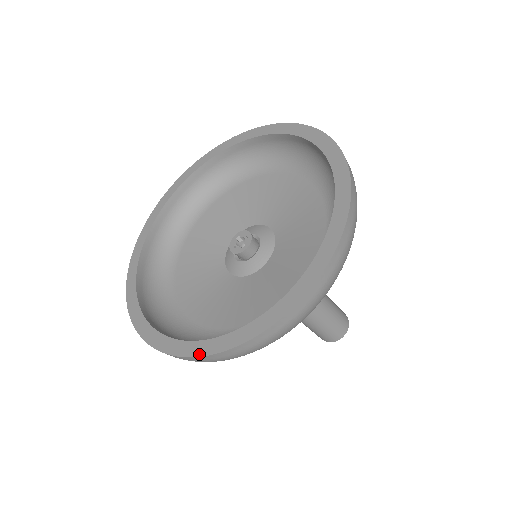
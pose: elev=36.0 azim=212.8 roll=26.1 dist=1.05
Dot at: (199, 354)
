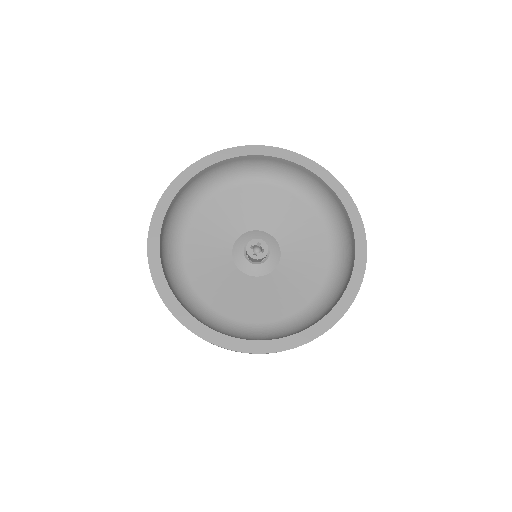
Dot at: (327, 329)
